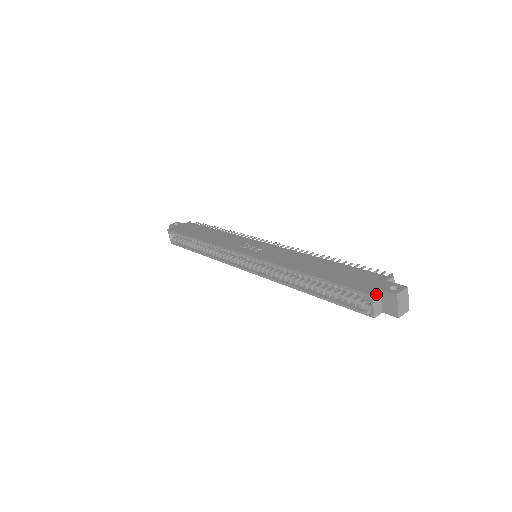
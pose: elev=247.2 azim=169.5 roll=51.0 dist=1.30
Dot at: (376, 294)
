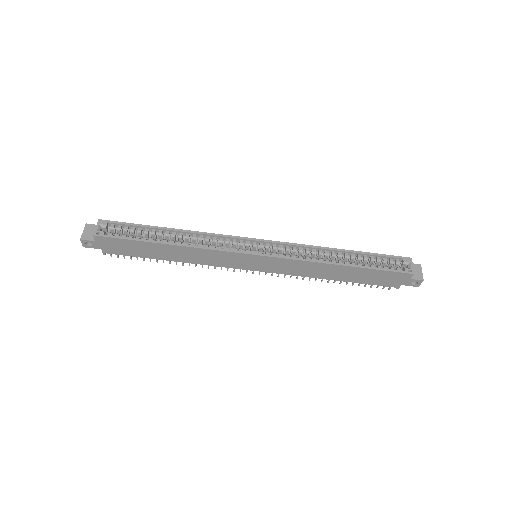
Dot at: (410, 261)
